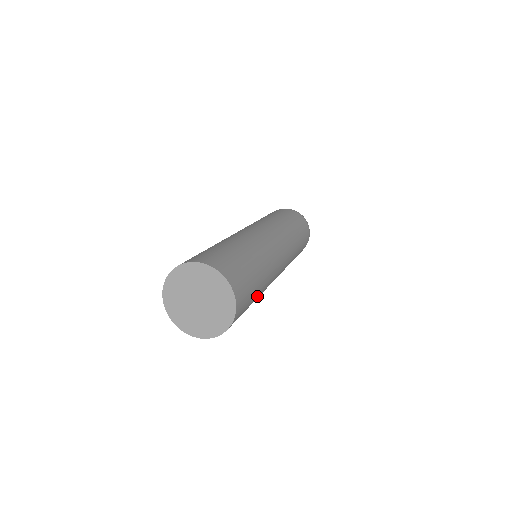
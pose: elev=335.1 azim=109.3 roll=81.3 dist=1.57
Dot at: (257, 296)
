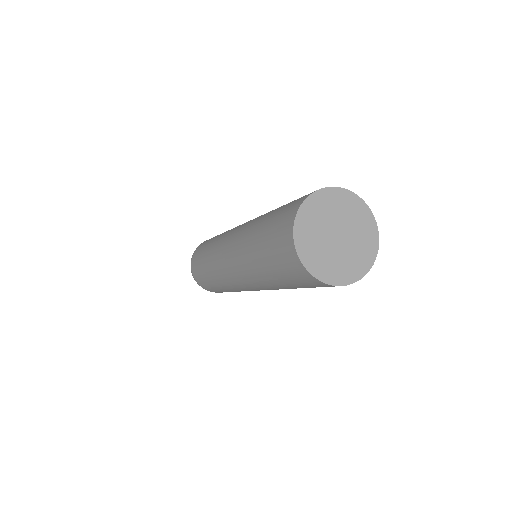
Dot at: occluded
